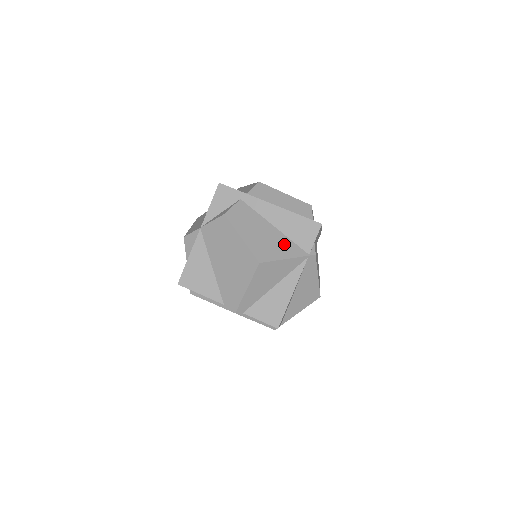
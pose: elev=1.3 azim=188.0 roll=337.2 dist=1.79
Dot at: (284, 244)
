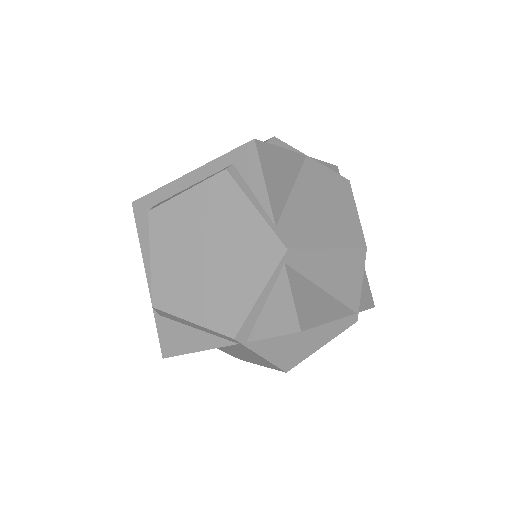
Dot at: occluded
